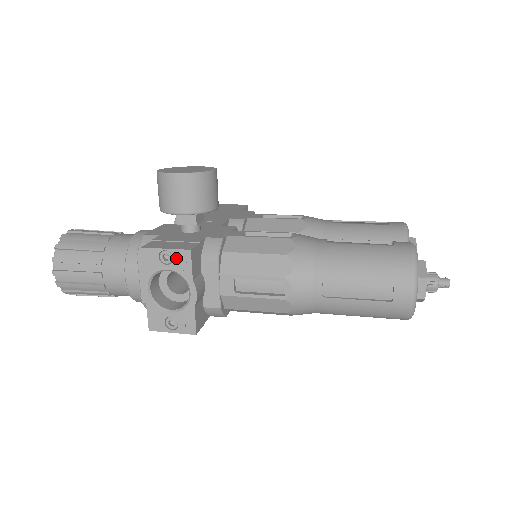
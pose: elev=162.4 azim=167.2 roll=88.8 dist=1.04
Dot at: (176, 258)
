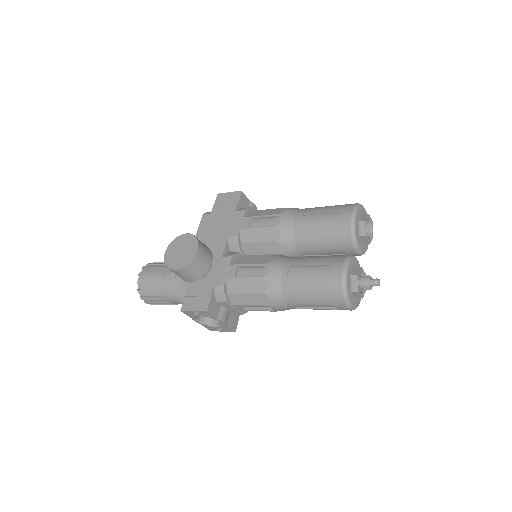
Dot at: (201, 313)
